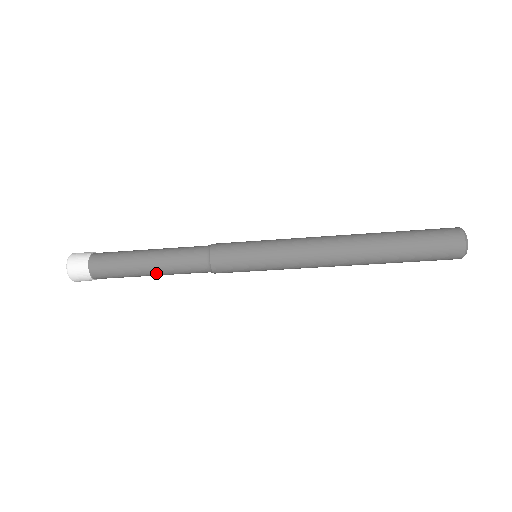
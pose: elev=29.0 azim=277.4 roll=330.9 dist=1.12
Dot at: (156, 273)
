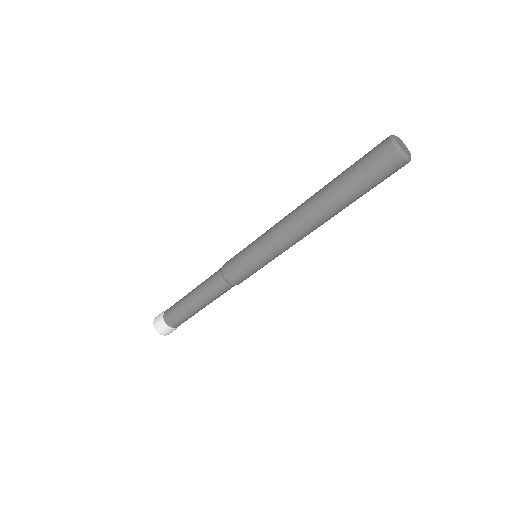
Dot at: (205, 305)
